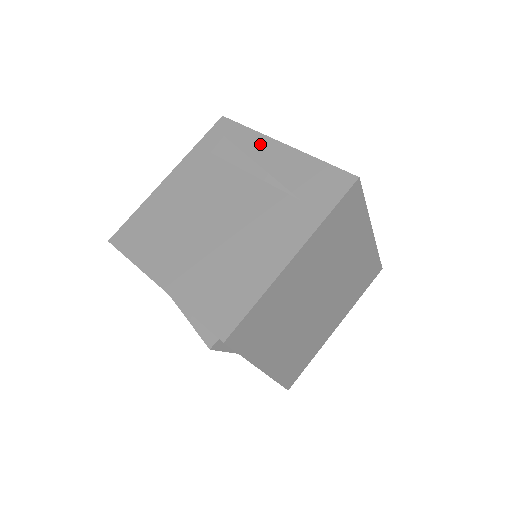
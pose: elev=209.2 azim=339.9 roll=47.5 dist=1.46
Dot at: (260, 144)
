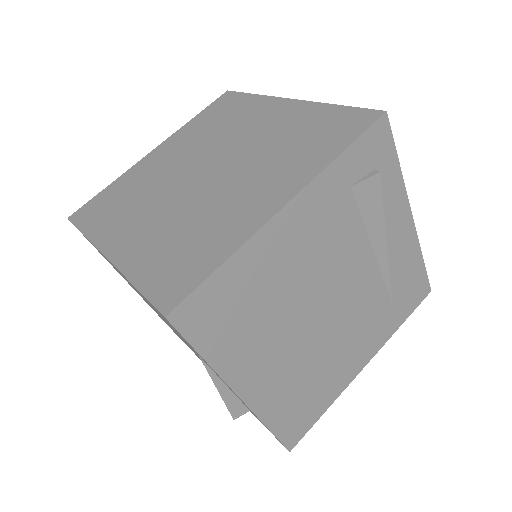
Dot at: (398, 206)
